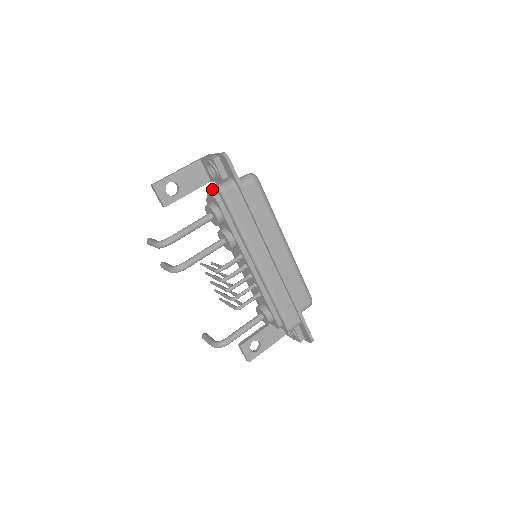
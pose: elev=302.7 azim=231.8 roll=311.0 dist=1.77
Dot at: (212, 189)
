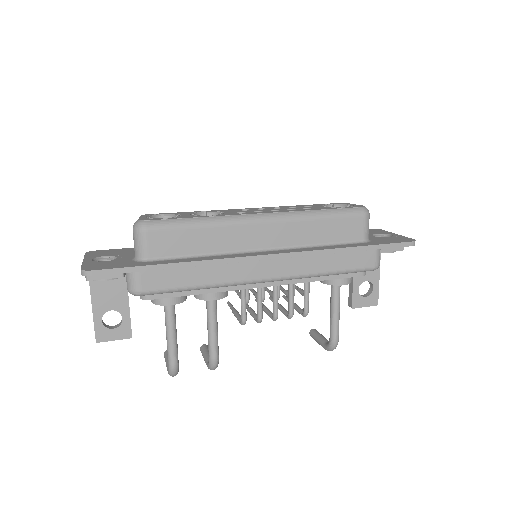
Dot at: occluded
